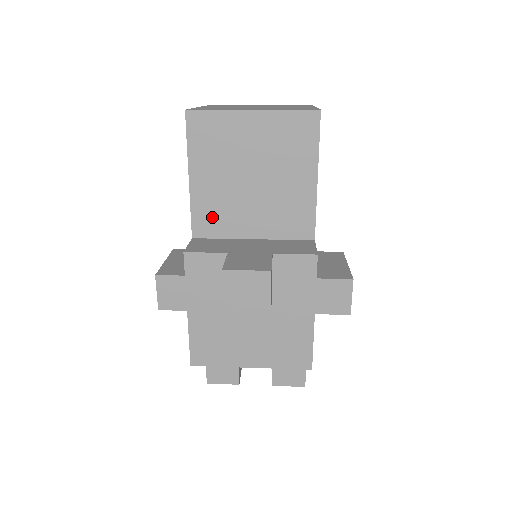
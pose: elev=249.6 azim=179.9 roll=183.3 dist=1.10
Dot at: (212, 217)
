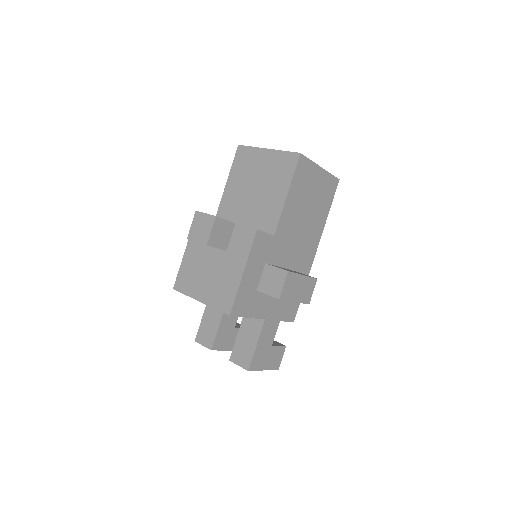
Dot at: (229, 208)
